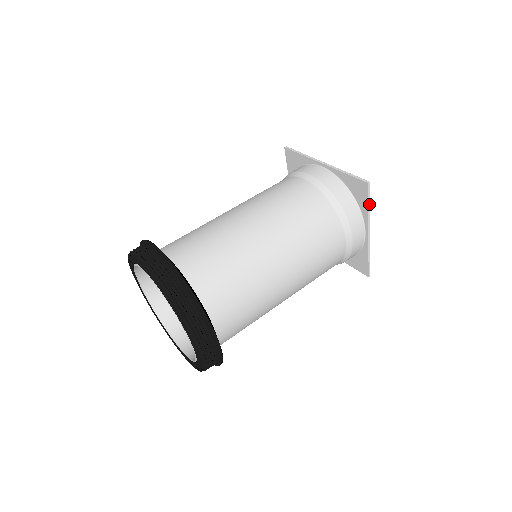
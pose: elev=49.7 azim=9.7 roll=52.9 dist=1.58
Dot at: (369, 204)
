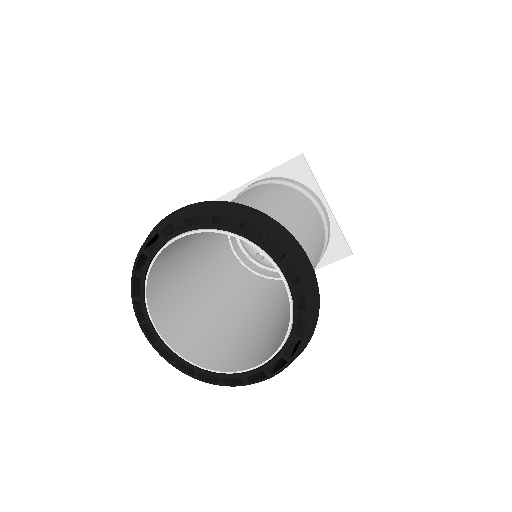
Dot at: (313, 175)
